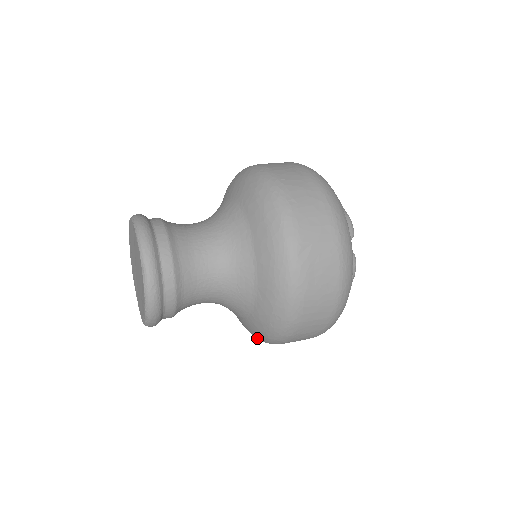
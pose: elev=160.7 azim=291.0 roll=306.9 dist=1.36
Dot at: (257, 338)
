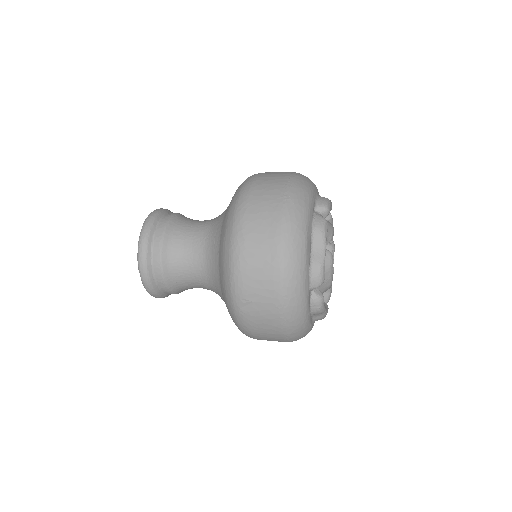
Dot at: occluded
